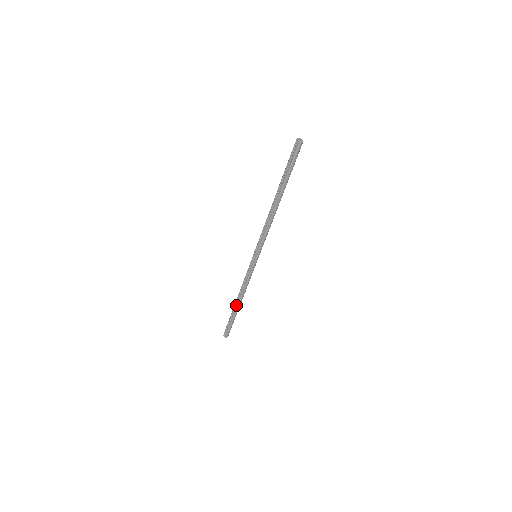
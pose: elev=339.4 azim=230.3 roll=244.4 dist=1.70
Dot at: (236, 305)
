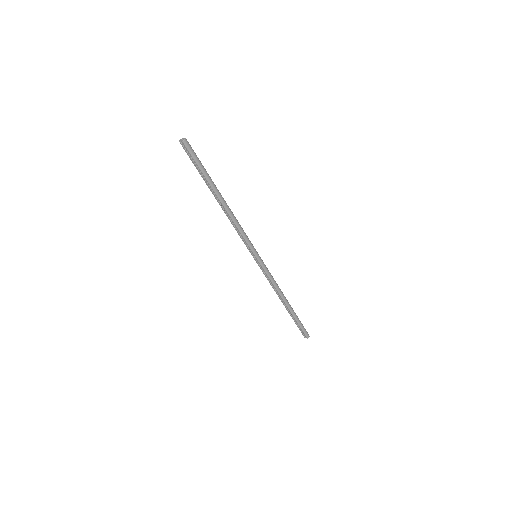
Dot at: (286, 307)
